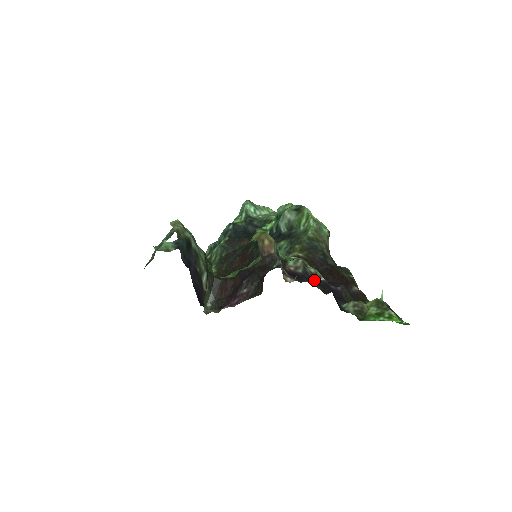
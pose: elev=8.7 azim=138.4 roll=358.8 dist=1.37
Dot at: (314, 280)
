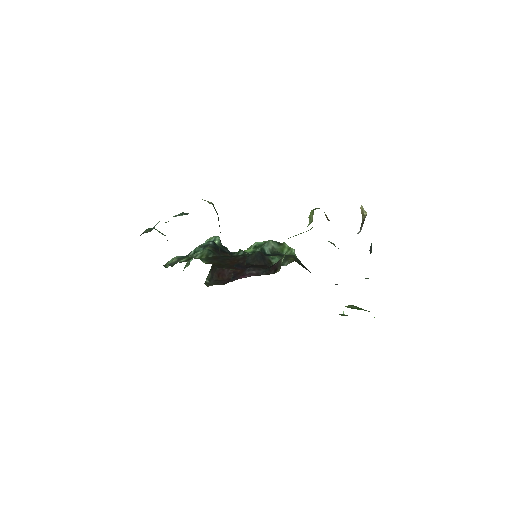
Dot at: occluded
